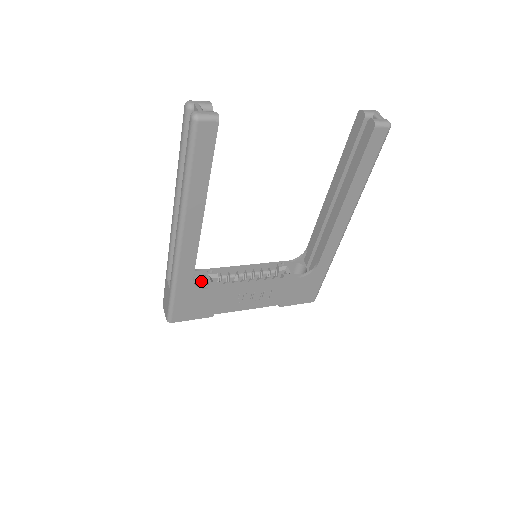
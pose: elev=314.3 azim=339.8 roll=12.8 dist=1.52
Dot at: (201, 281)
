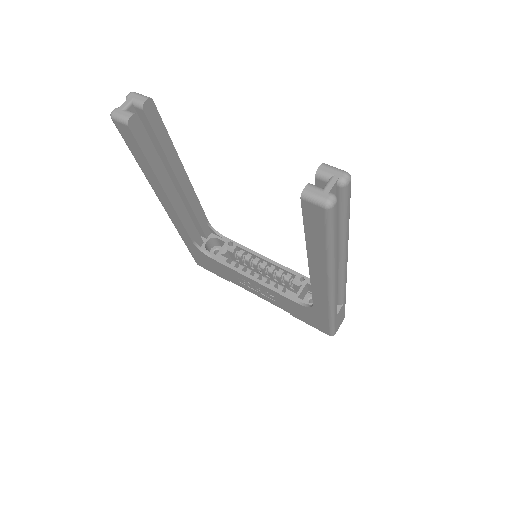
Dot at: occluded
